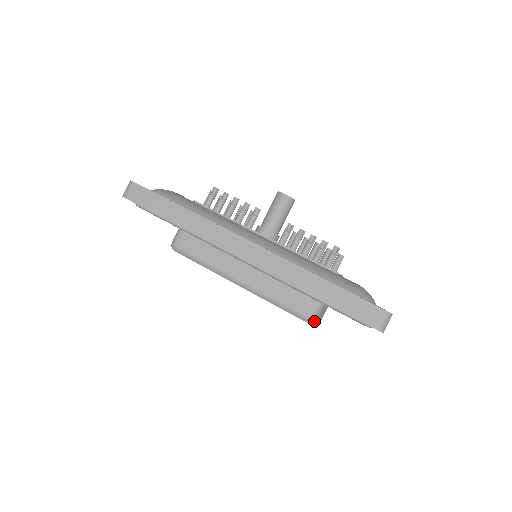
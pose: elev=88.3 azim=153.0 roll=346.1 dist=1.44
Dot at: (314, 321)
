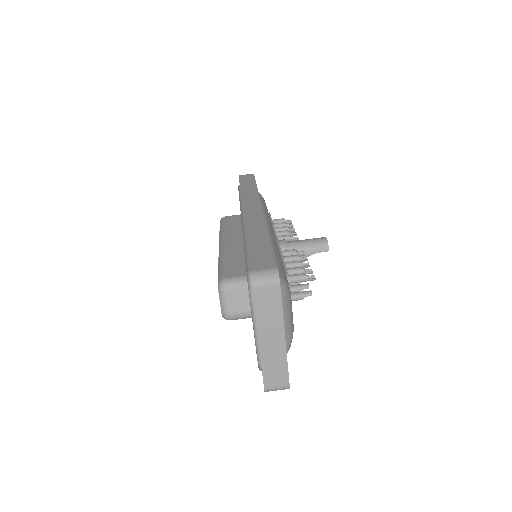
Dot at: (223, 288)
